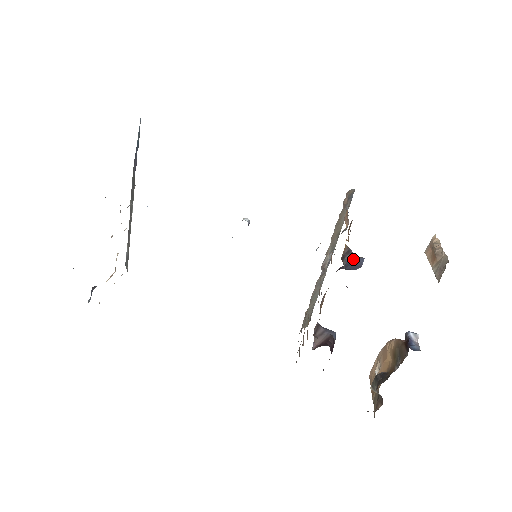
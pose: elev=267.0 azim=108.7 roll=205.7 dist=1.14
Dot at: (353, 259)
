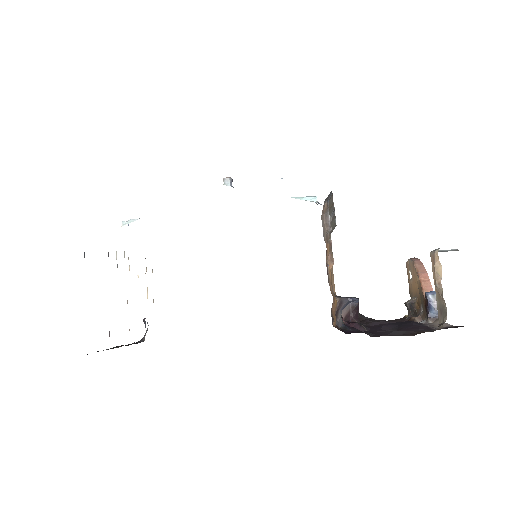
Dot at: (348, 302)
